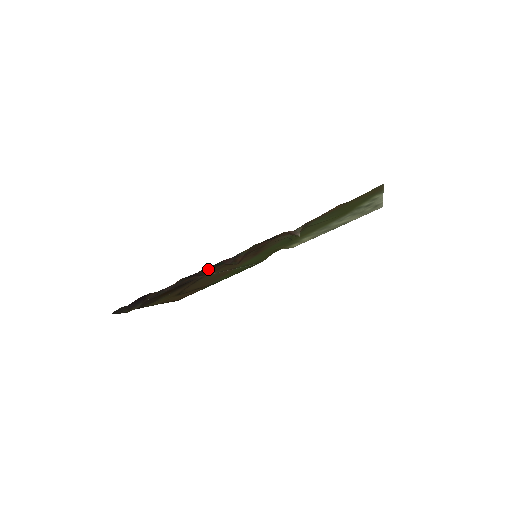
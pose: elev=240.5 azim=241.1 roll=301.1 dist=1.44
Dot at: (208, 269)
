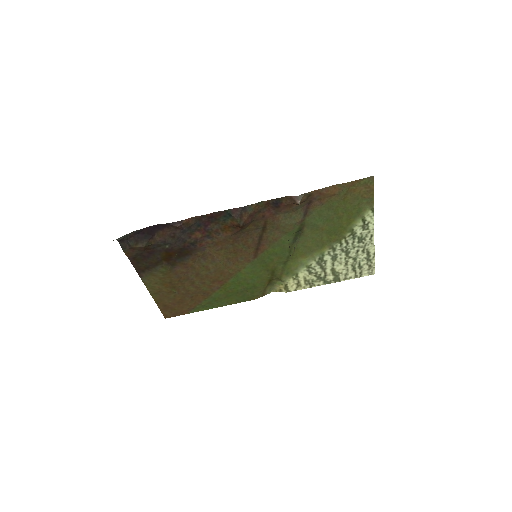
Dot at: (216, 226)
